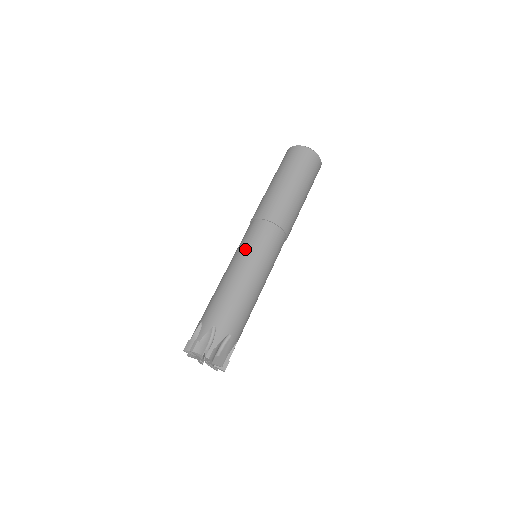
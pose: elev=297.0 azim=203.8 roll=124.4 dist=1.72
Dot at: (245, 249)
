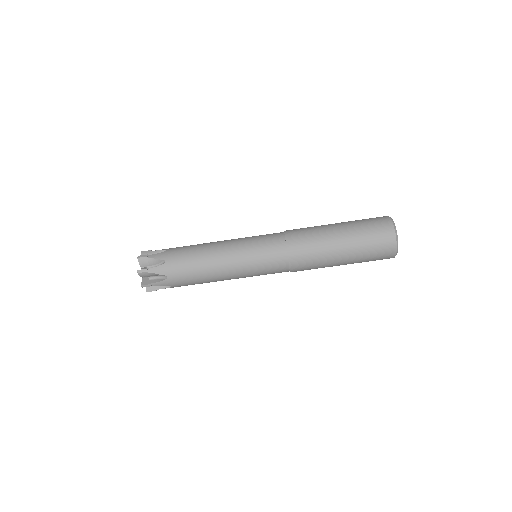
Dot at: (247, 243)
